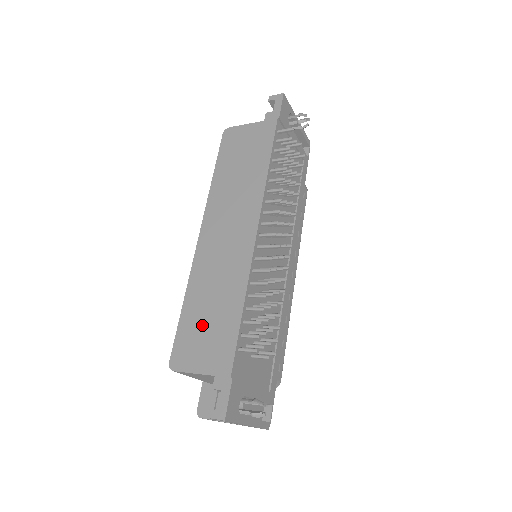
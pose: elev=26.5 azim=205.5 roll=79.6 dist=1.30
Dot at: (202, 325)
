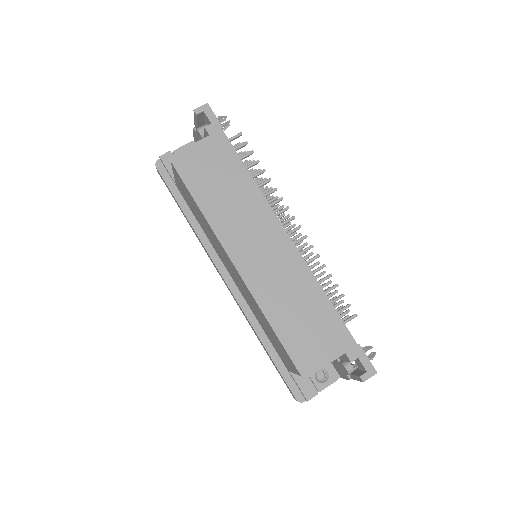
Dot at: (303, 328)
